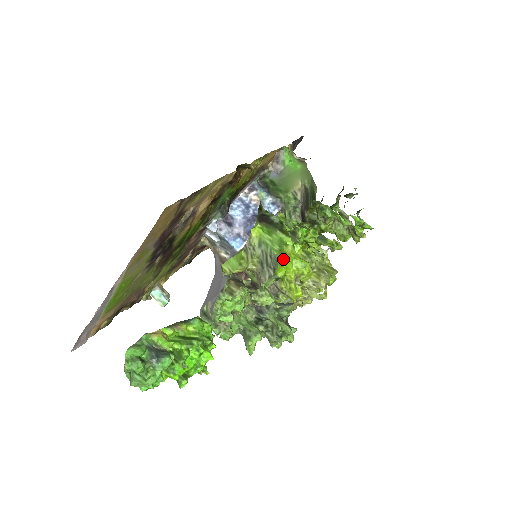
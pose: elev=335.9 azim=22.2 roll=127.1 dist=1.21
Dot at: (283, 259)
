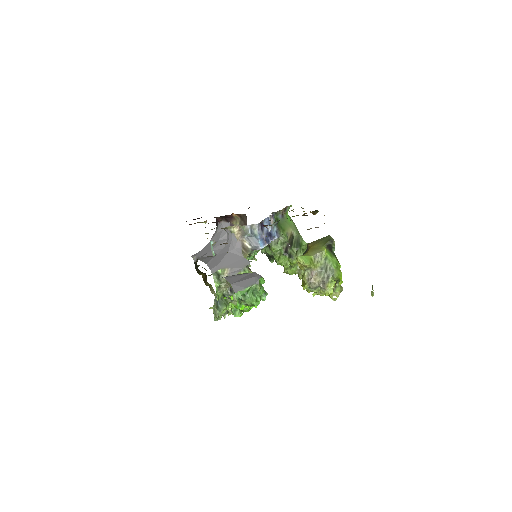
Dot at: (340, 273)
